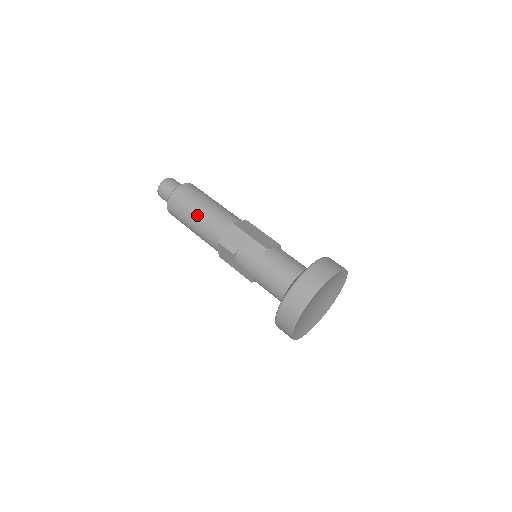
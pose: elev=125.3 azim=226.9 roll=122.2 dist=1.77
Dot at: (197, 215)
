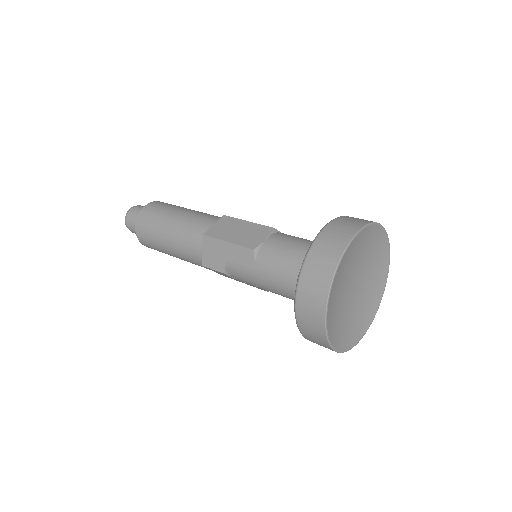
Dot at: (168, 243)
